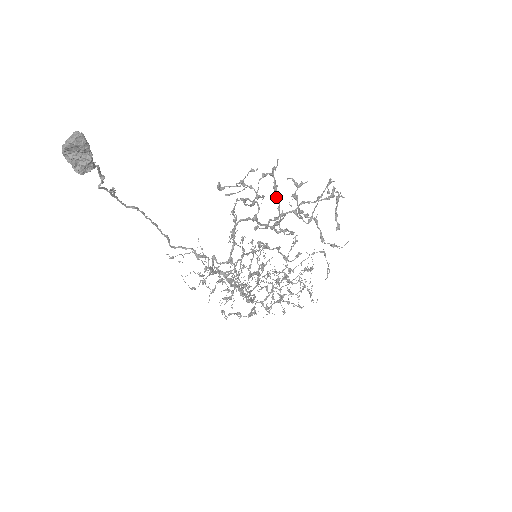
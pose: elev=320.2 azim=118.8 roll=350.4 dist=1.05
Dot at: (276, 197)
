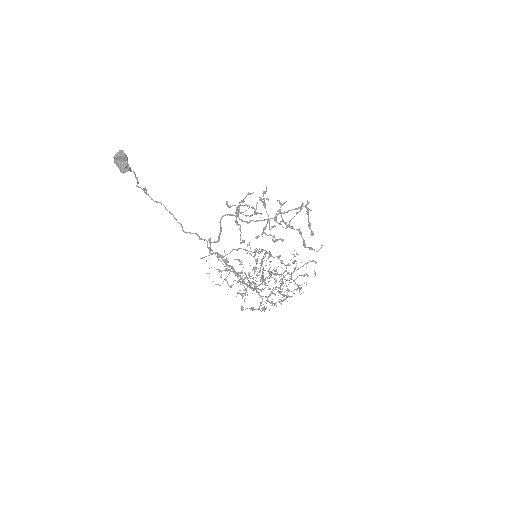
Dot at: (266, 212)
